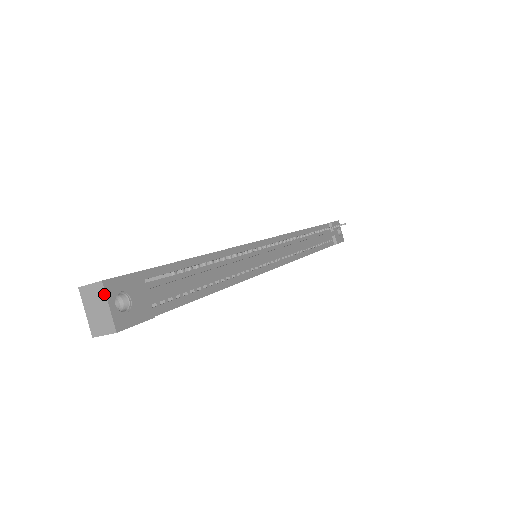
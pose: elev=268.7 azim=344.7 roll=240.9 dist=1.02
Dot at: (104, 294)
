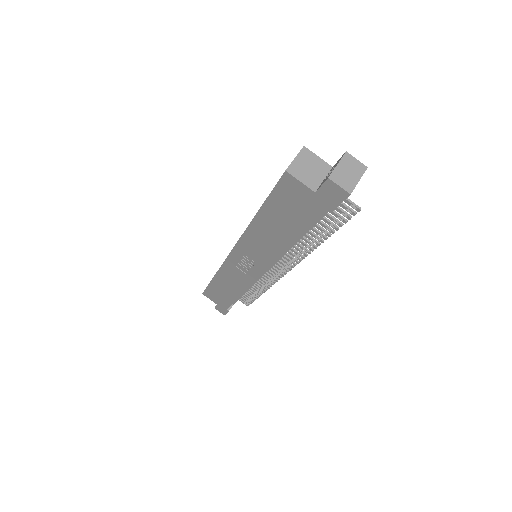
Dot at: (363, 173)
